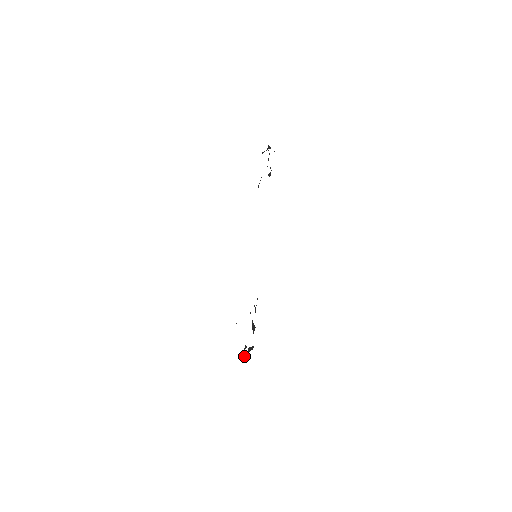
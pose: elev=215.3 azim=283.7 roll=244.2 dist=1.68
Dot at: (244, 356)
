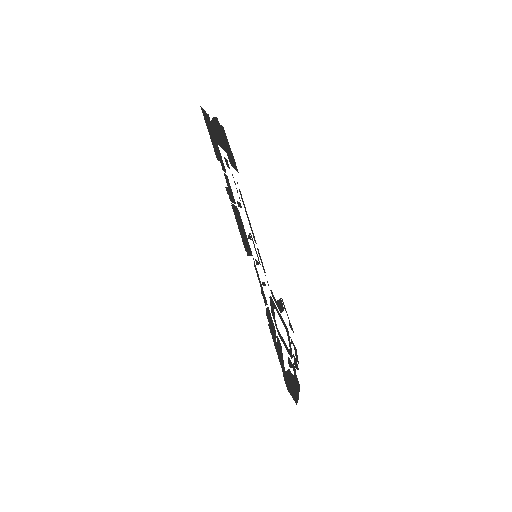
Dot at: (293, 376)
